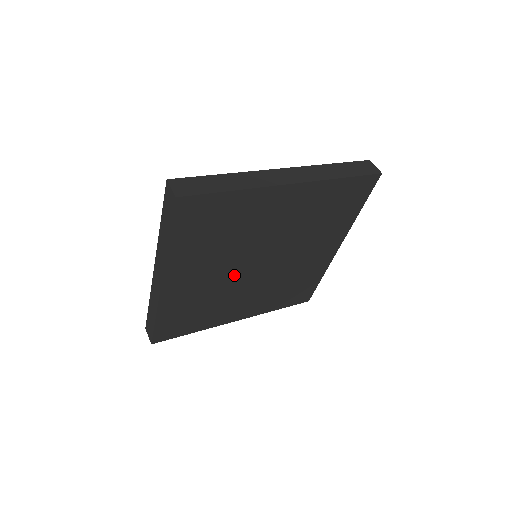
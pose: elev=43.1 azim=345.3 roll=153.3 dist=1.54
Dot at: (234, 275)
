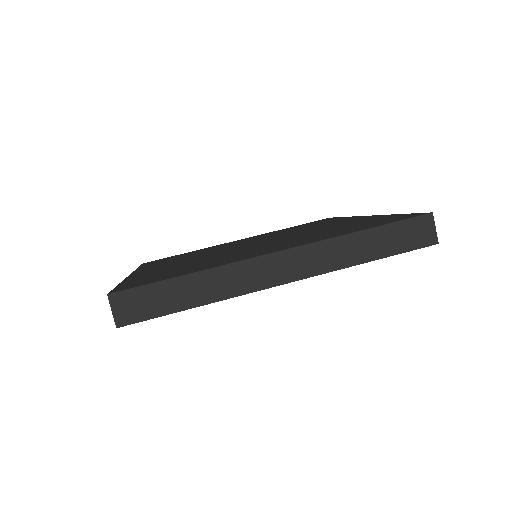
Dot at: occluded
